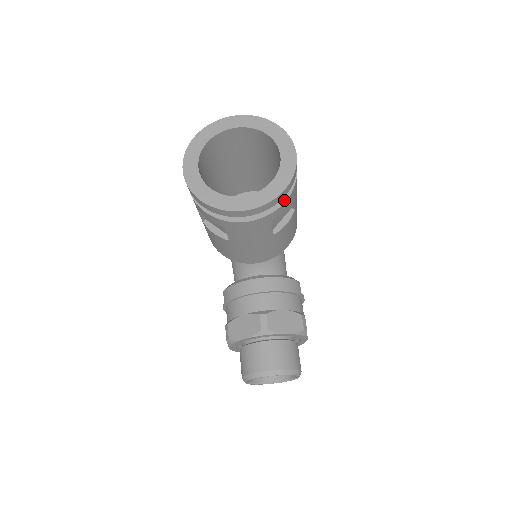
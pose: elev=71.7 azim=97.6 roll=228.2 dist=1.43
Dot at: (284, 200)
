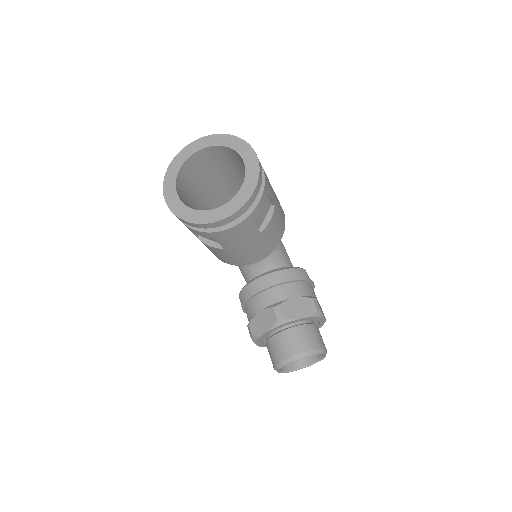
Dot at: (258, 200)
